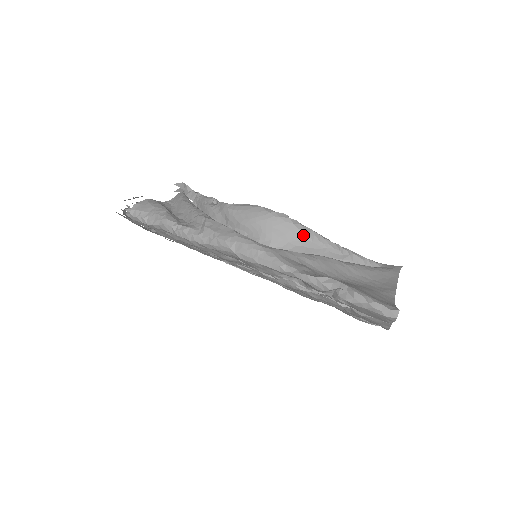
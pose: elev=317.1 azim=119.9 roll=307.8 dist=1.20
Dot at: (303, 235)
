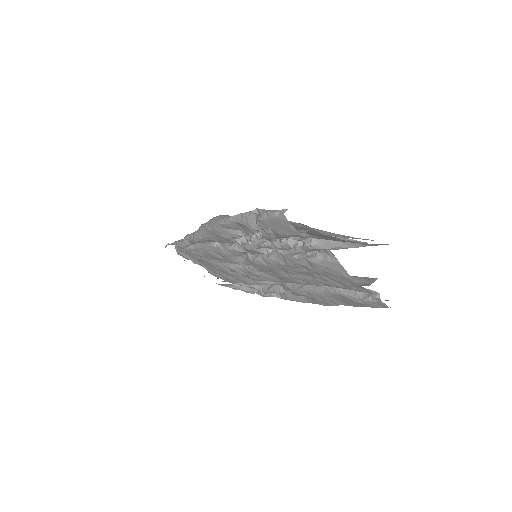
Dot at: occluded
